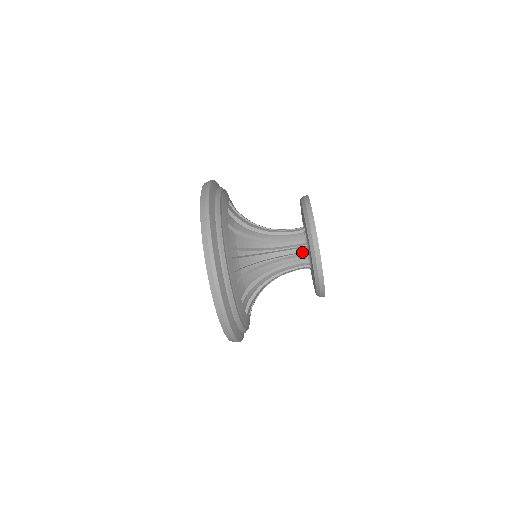
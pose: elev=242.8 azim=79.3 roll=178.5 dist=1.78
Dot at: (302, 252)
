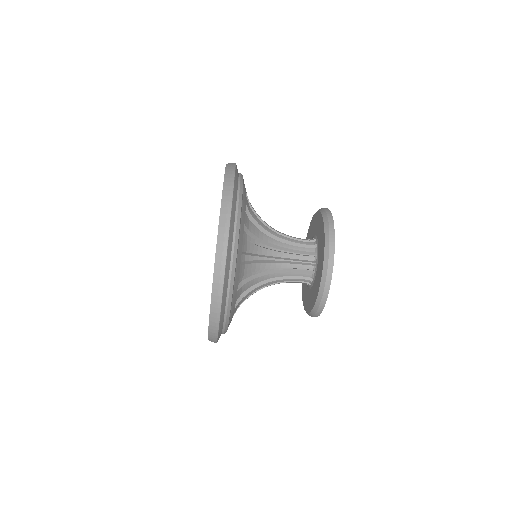
Dot at: (304, 280)
